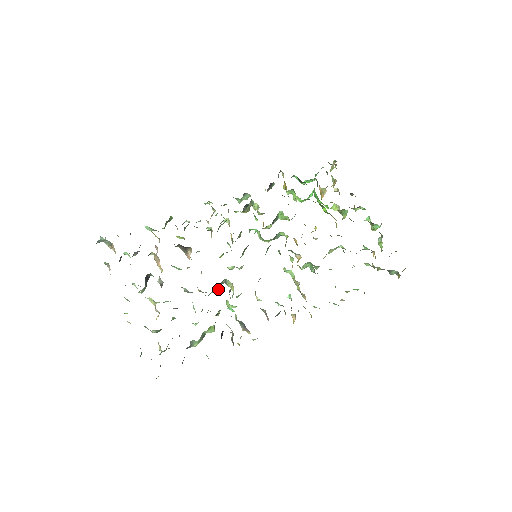
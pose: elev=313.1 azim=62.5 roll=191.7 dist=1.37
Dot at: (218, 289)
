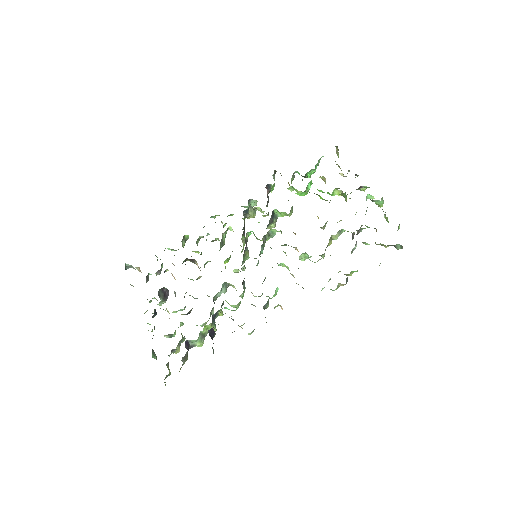
Dot at: (225, 292)
